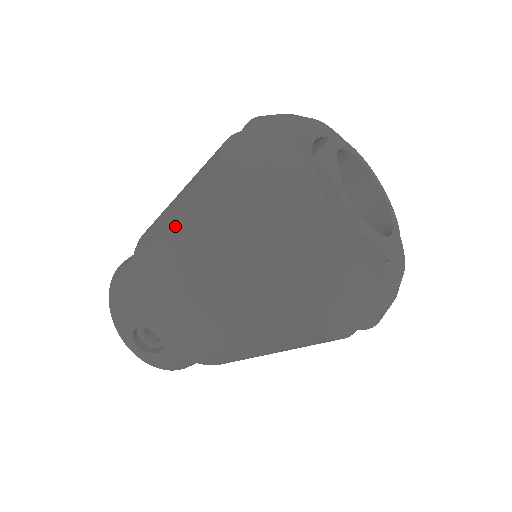
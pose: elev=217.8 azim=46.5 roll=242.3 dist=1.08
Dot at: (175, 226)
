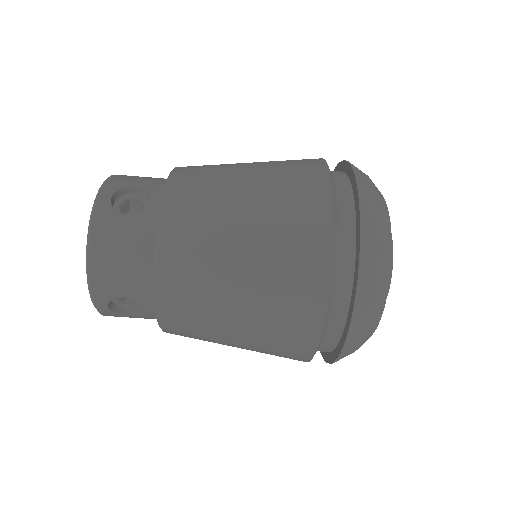
Dot at: (254, 261)
